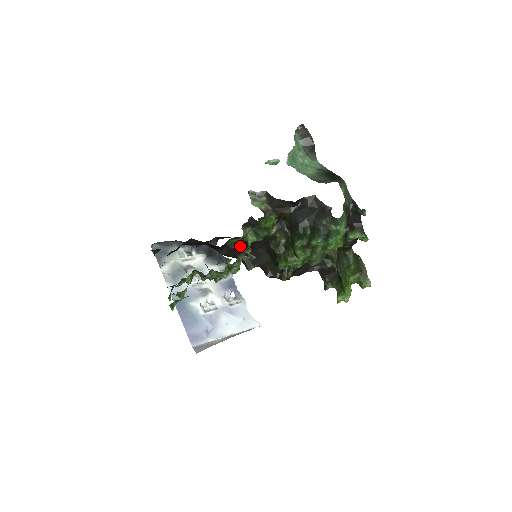
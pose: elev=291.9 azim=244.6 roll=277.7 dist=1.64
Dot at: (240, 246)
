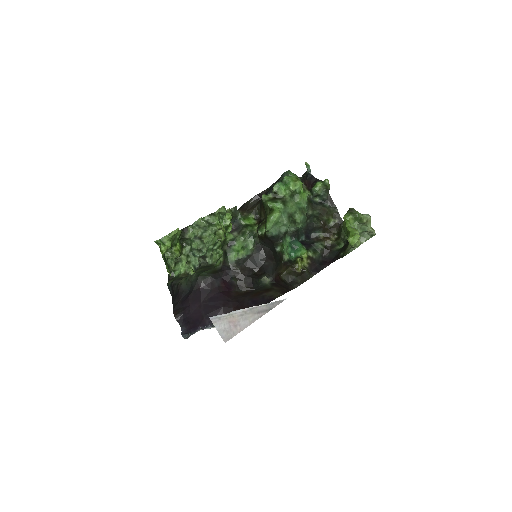
Dot at: (247, 270)
